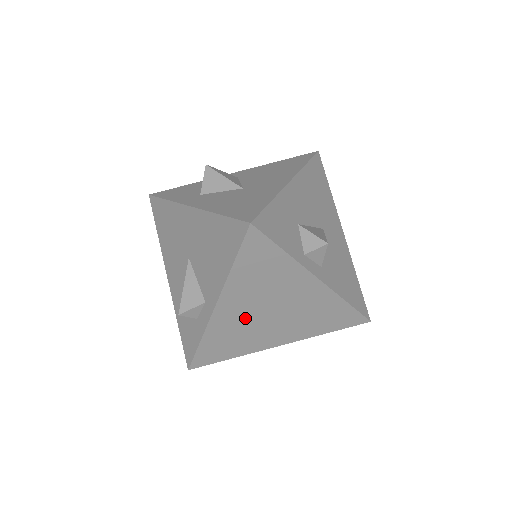
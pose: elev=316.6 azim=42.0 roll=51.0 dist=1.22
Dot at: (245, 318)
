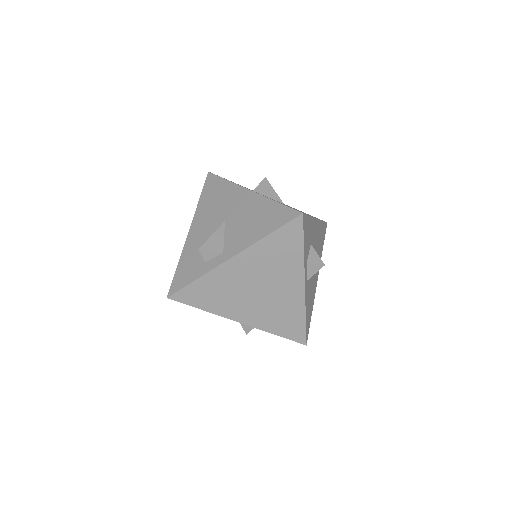
Dot at: (240, 281)
